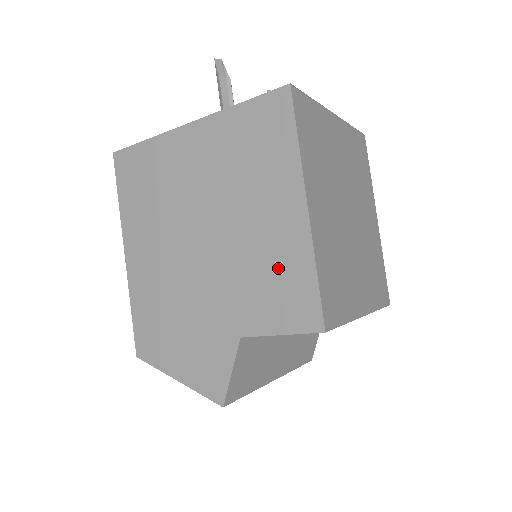
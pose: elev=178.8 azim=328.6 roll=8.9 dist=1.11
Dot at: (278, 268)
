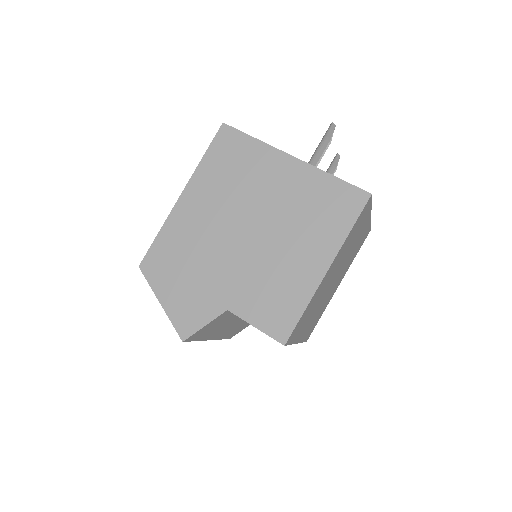
Dot at: (283, 289)
